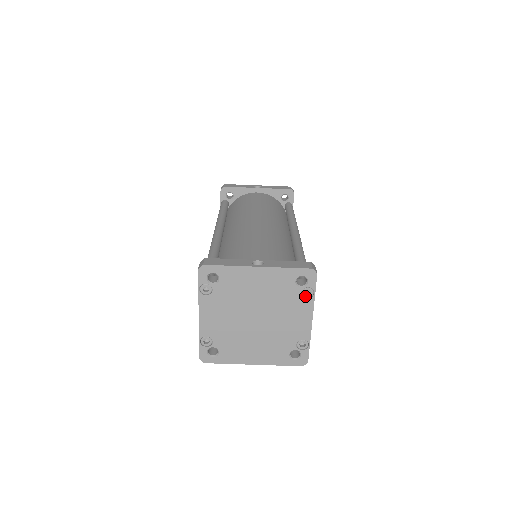
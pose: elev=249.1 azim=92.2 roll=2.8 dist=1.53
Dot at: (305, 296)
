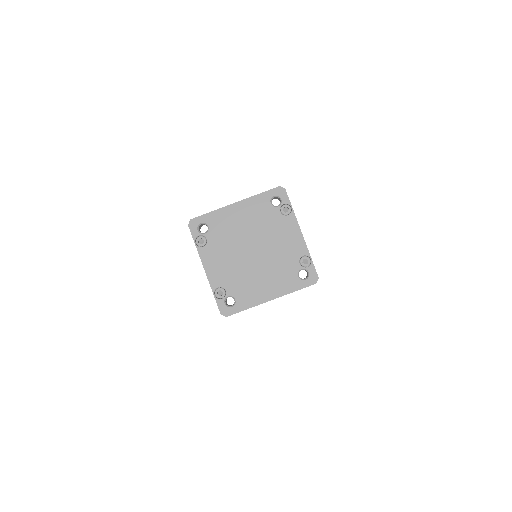
Dot at: (285, 213)
